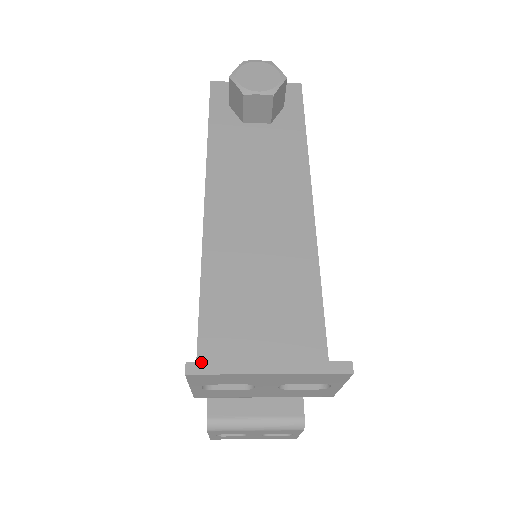
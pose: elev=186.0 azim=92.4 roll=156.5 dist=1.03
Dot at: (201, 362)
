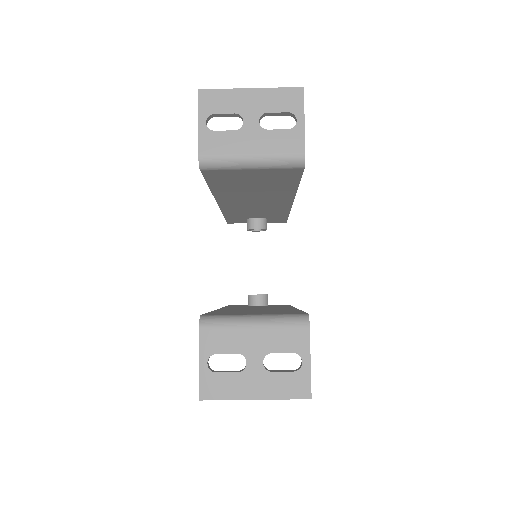
Dot at: (208, 92)
